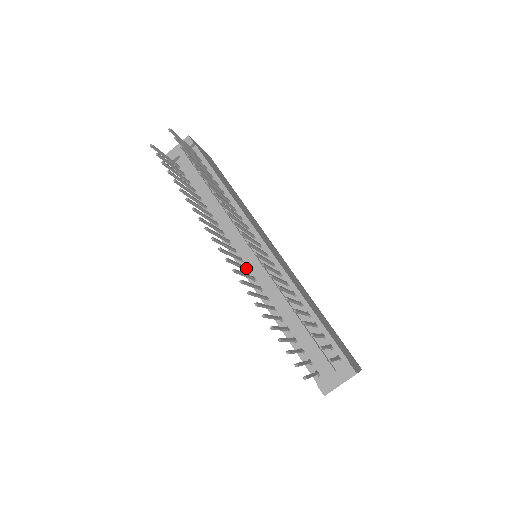
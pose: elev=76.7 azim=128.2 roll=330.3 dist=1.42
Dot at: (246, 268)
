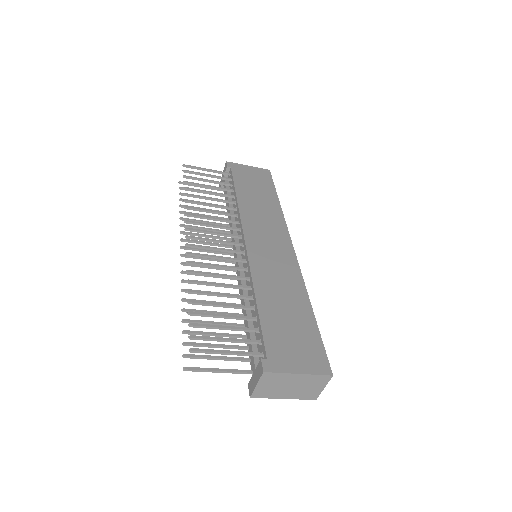
Dot at: occluded
